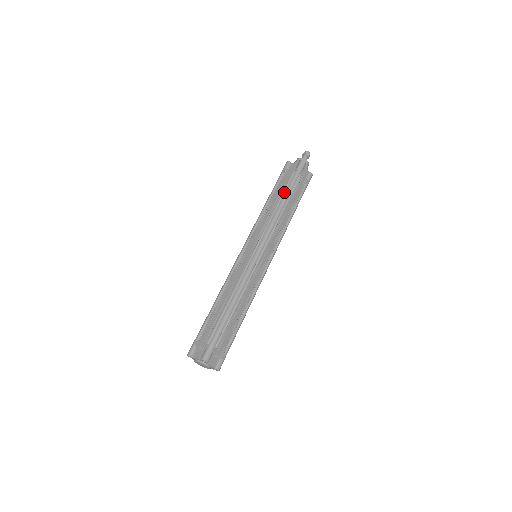
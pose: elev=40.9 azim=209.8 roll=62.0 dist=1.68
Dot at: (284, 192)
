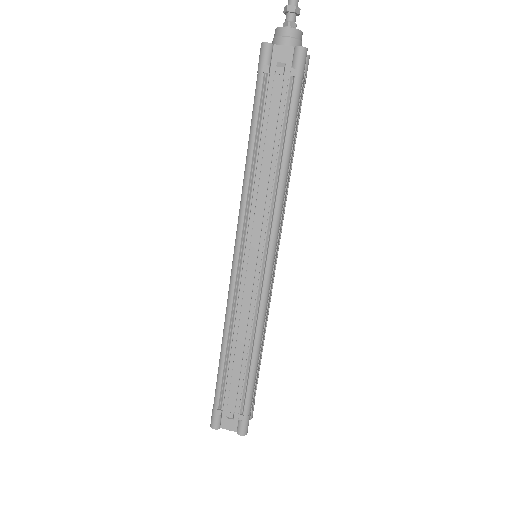
Dot at: (283, 133)
